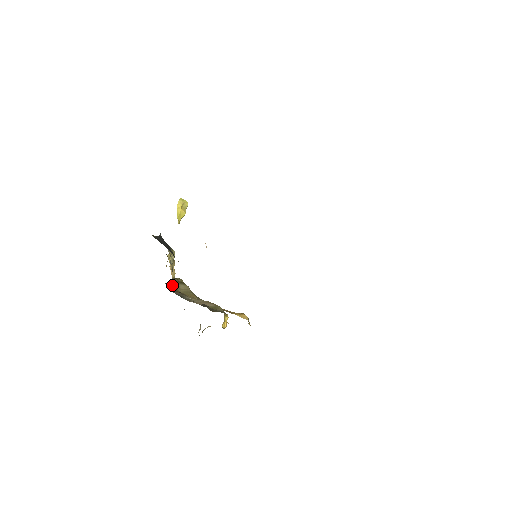
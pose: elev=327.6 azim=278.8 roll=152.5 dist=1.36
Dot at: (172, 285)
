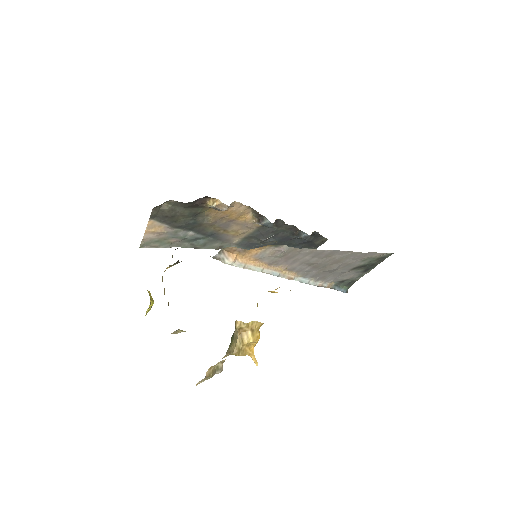
Dot at: occluded
